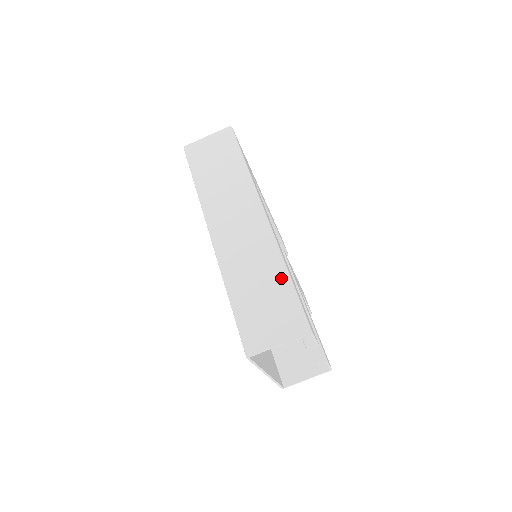
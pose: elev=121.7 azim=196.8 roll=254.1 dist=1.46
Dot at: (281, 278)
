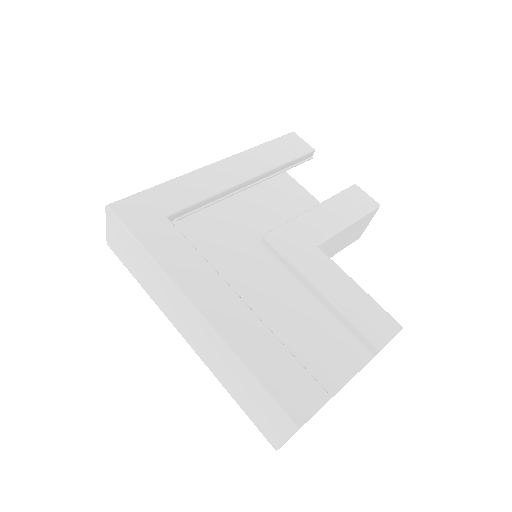
Dot at: (244, 374)
